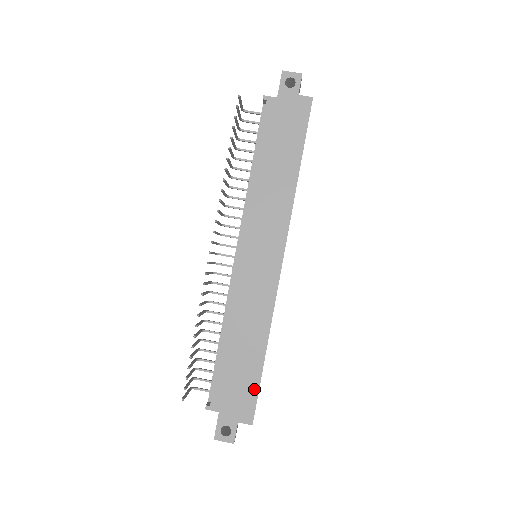
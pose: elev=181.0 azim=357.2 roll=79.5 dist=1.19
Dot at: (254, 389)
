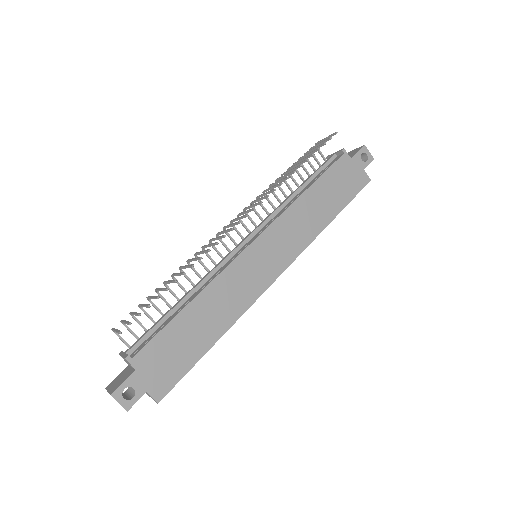
Dot at: (184, 369)
